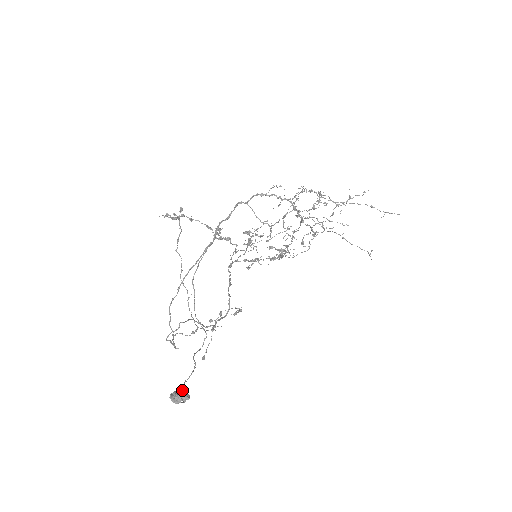
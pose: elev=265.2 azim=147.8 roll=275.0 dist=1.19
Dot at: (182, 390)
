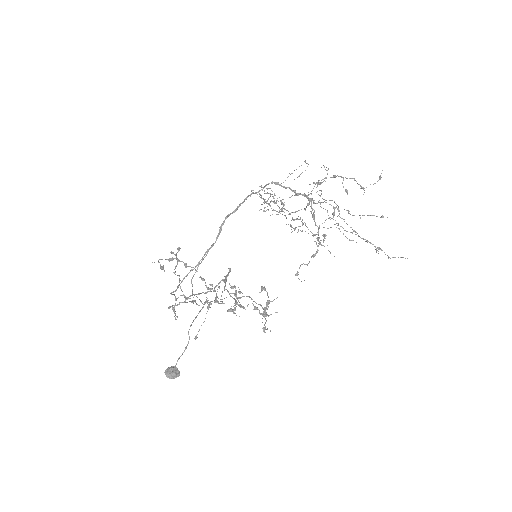
Dot at: (174, 369)
